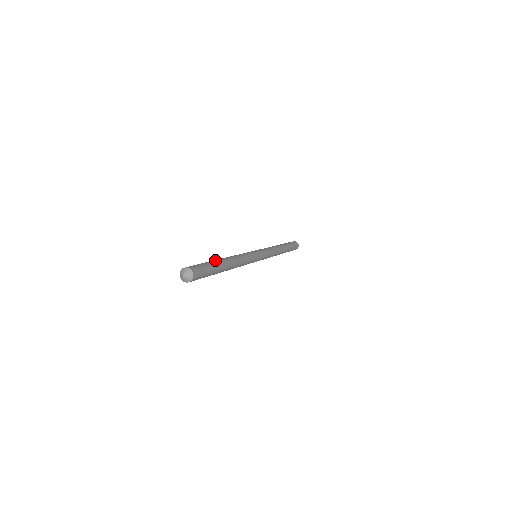
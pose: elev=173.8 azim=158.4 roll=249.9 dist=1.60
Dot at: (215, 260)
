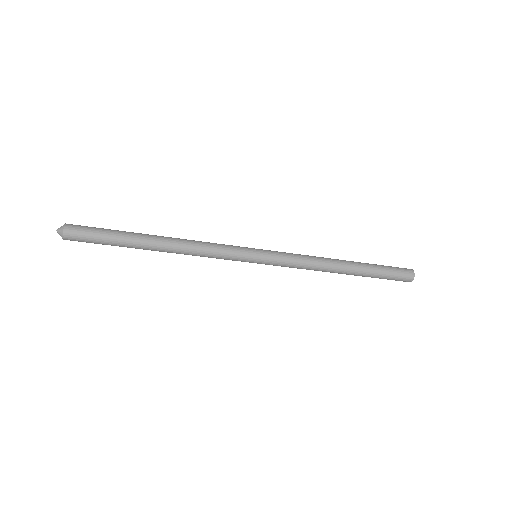
Dot at: (133, 232)
